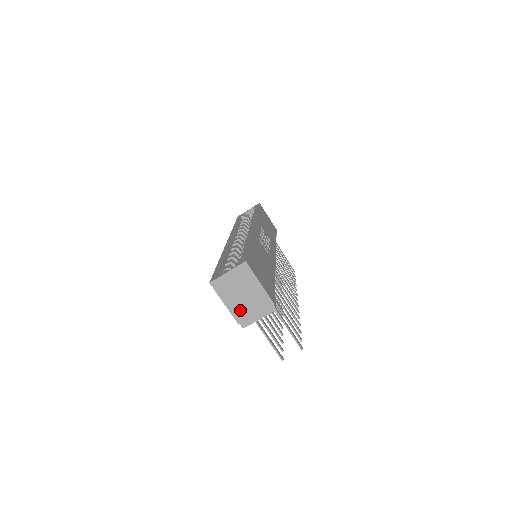
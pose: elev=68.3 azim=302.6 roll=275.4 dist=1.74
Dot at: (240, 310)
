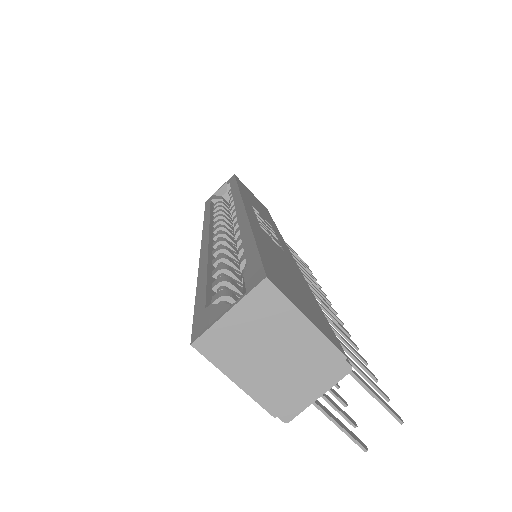
Dot at: (273, 388)
